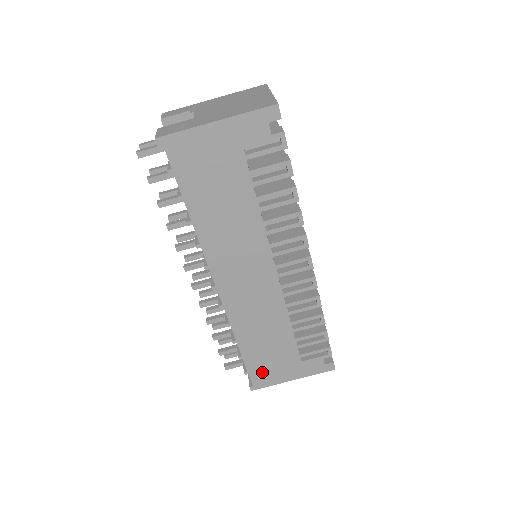
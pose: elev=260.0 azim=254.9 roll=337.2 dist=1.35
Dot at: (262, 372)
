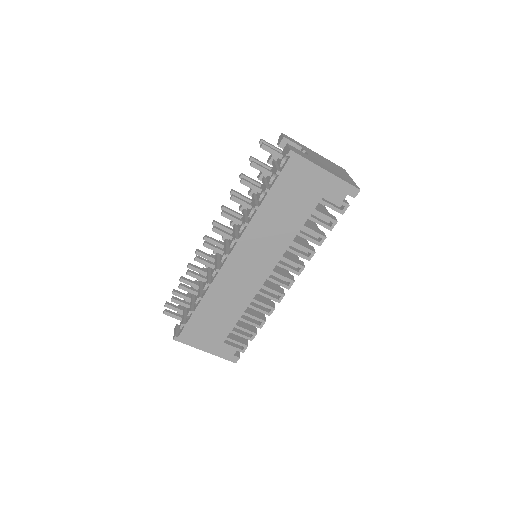
Dot at: (194, 332)
